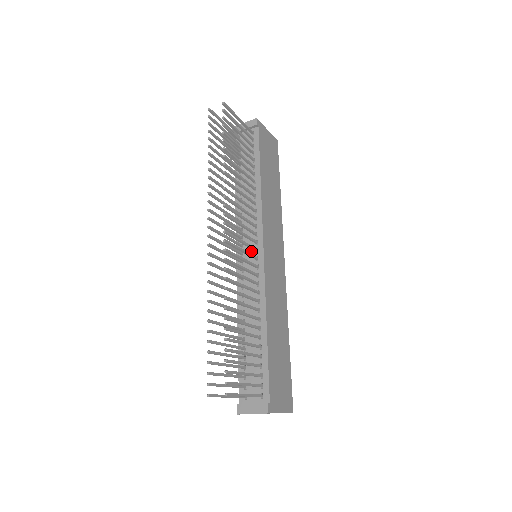
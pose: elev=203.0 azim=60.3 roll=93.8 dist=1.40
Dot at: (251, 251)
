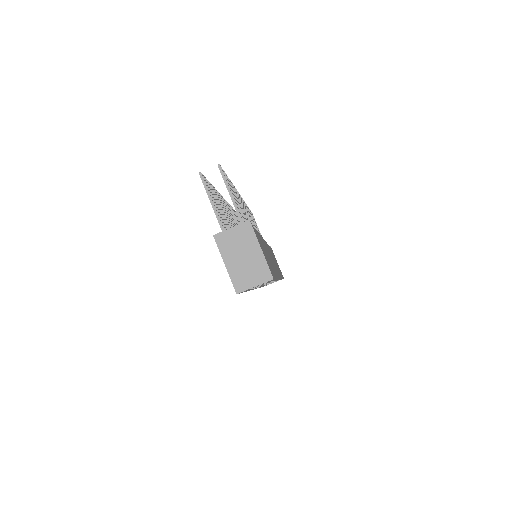
Dot at: occluded
